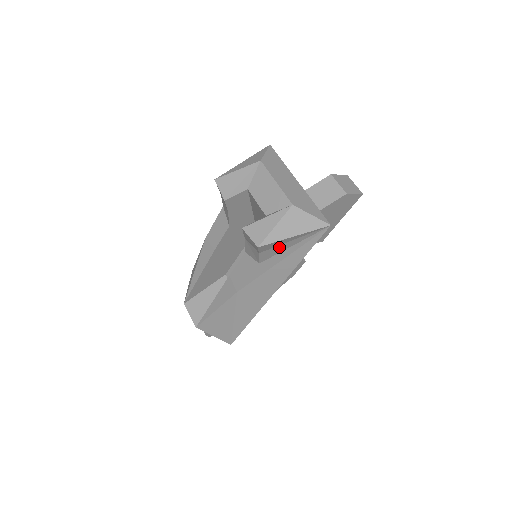
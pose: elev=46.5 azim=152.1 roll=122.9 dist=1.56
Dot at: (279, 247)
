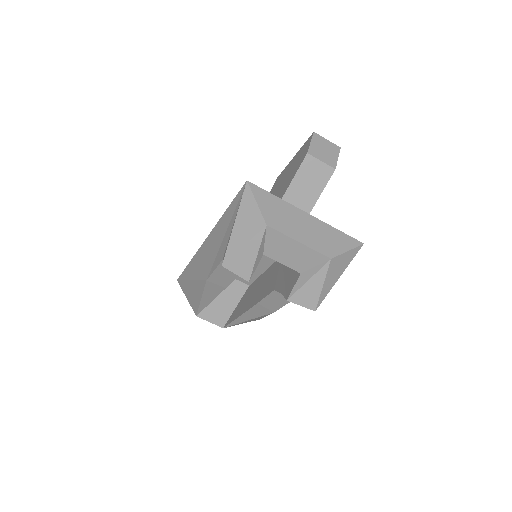
Dot at: occluded
